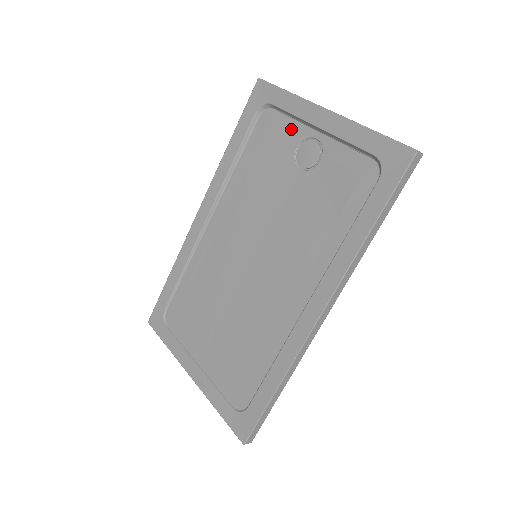
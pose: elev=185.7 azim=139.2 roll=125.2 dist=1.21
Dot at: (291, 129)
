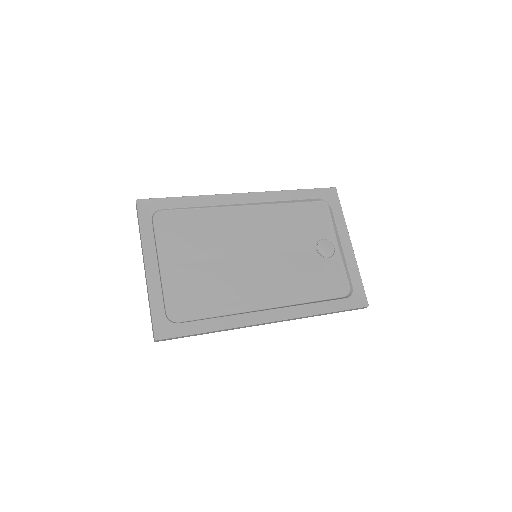
Dot at: (328, 228)
